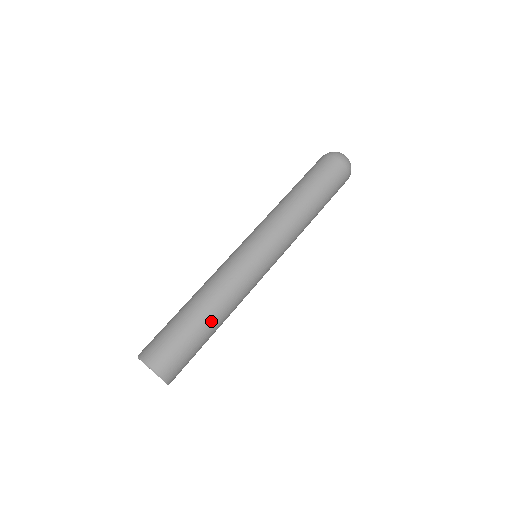
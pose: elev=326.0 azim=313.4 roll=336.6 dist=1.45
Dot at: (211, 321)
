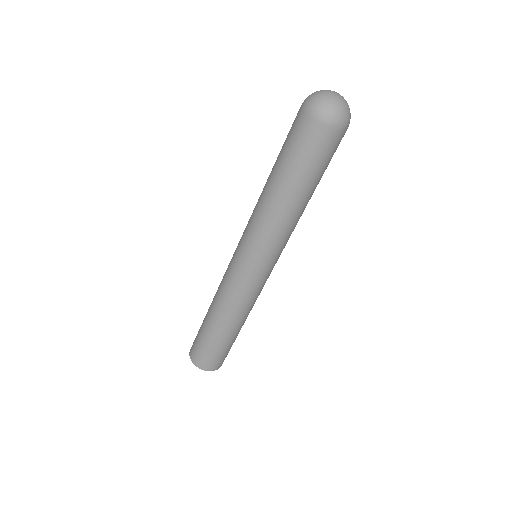
Dot at: (221, 328)
